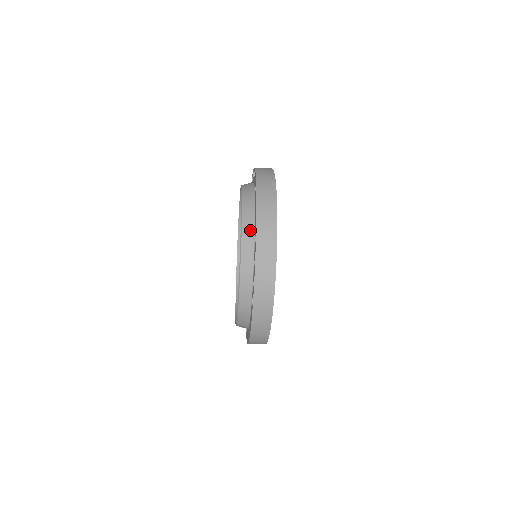
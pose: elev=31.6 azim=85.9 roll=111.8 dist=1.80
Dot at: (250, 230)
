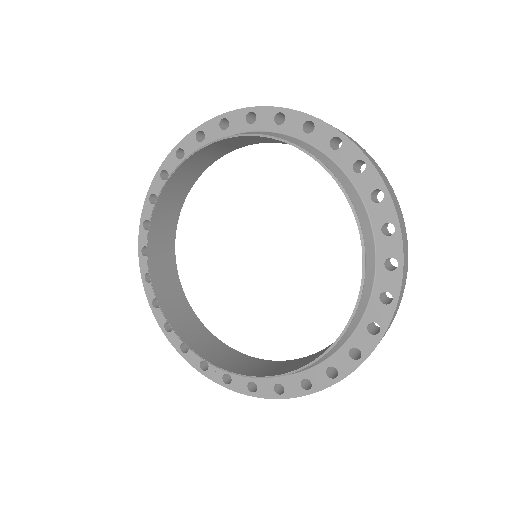
Dot at: (364, 306)
